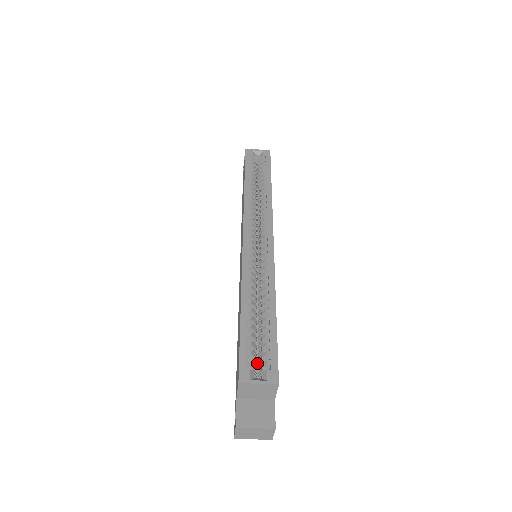
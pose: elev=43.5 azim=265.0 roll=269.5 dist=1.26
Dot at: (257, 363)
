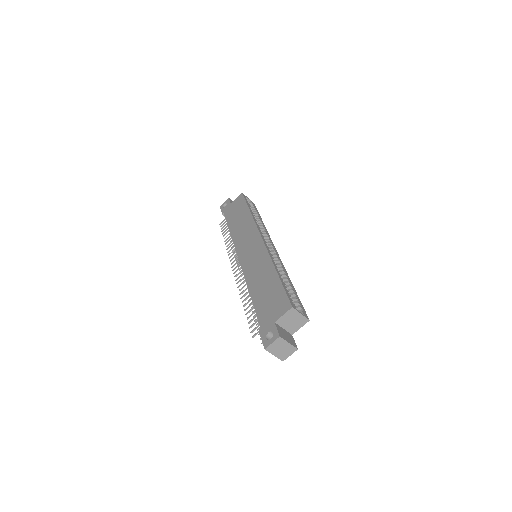
Dot at: occluded
